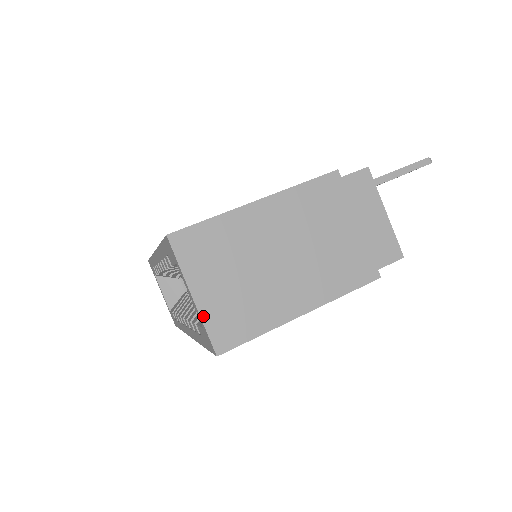
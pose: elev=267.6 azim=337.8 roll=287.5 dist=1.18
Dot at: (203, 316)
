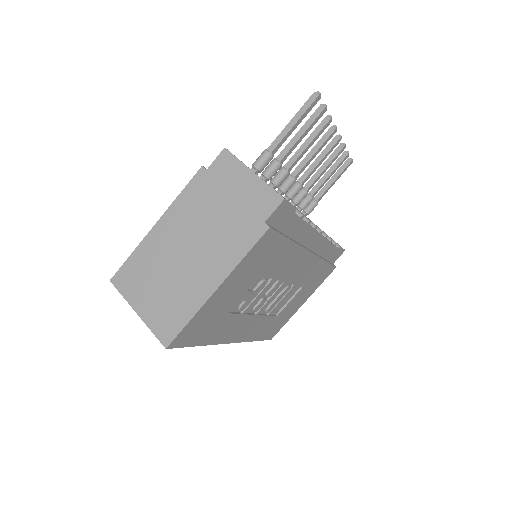
Dot at: (148, 324)
